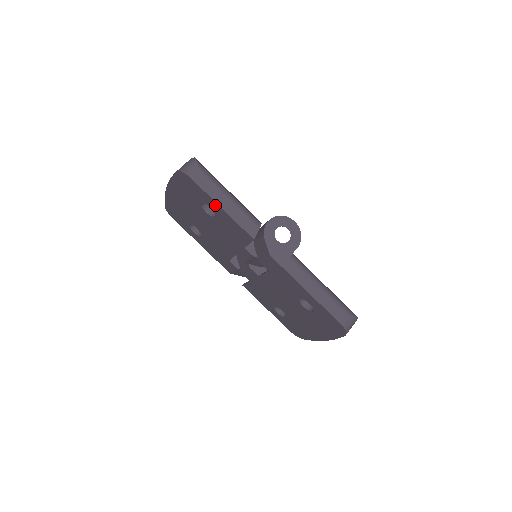
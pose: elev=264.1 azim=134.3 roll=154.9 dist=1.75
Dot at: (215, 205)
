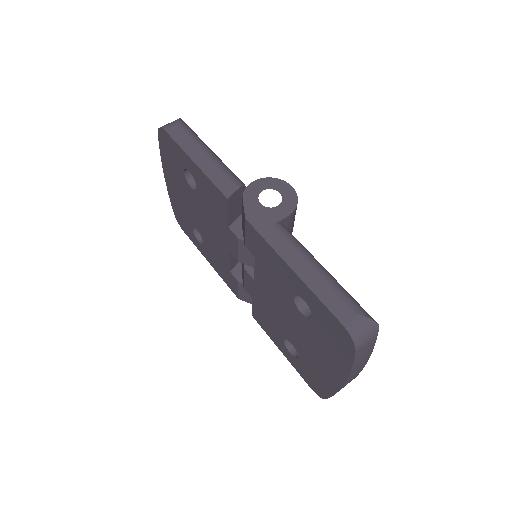
Dot at: (190, 162)
